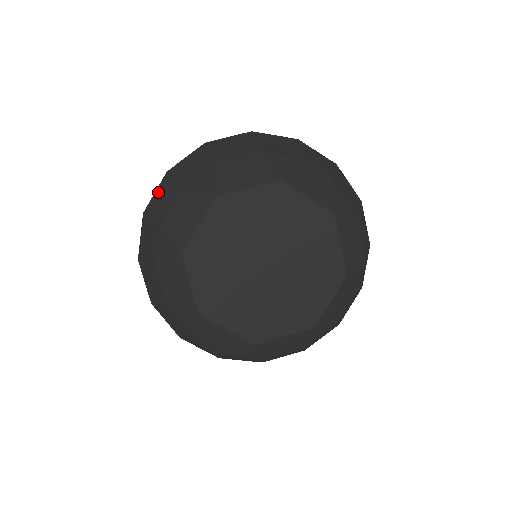
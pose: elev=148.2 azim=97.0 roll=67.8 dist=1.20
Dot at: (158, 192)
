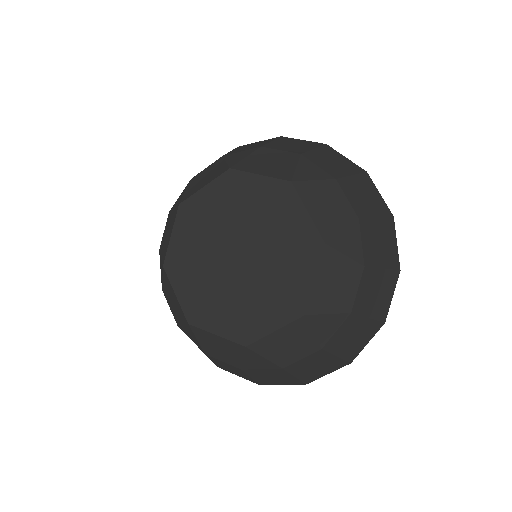
Dot at: occluded
